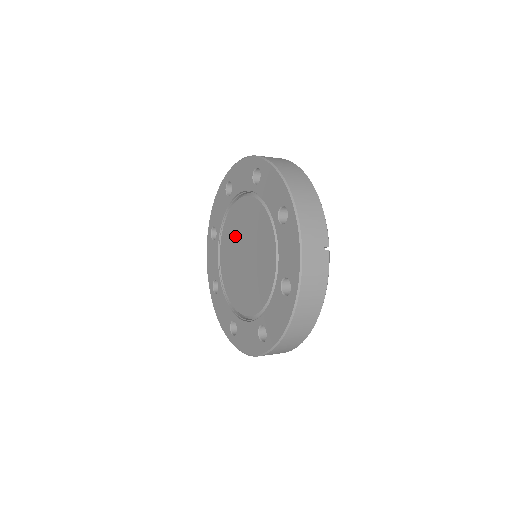
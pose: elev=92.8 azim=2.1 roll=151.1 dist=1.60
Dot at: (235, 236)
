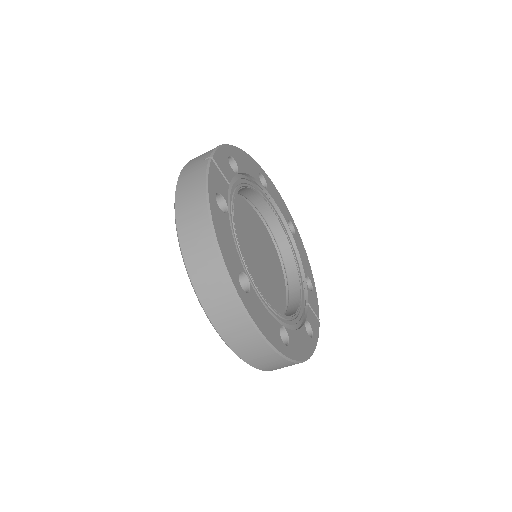
Dot at: occluded
